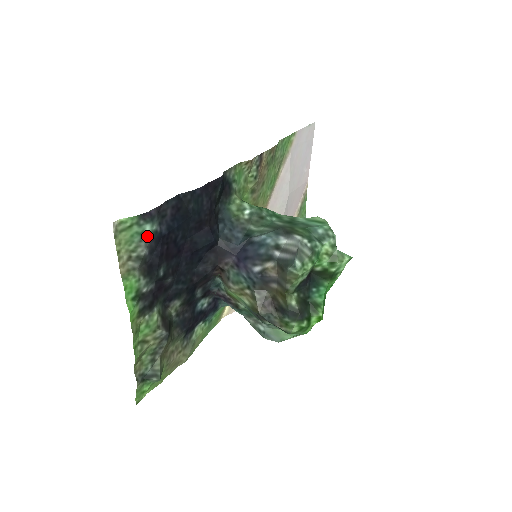
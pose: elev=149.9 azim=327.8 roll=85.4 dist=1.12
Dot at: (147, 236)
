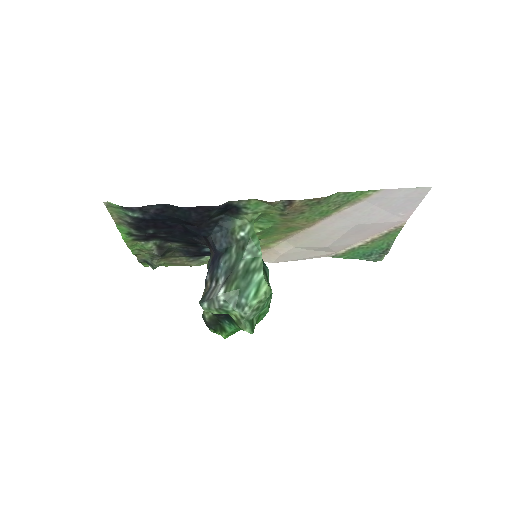
Dot at: (131, 216)
